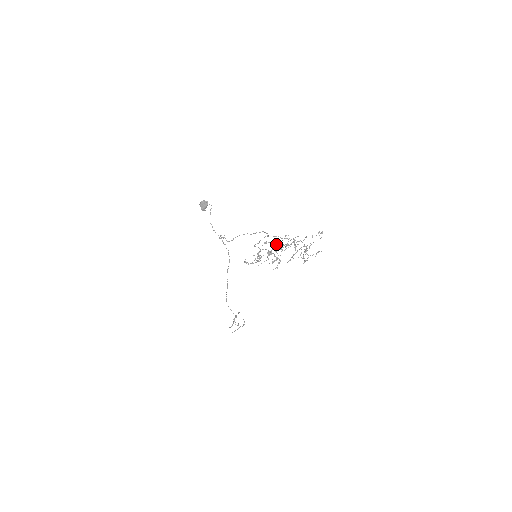
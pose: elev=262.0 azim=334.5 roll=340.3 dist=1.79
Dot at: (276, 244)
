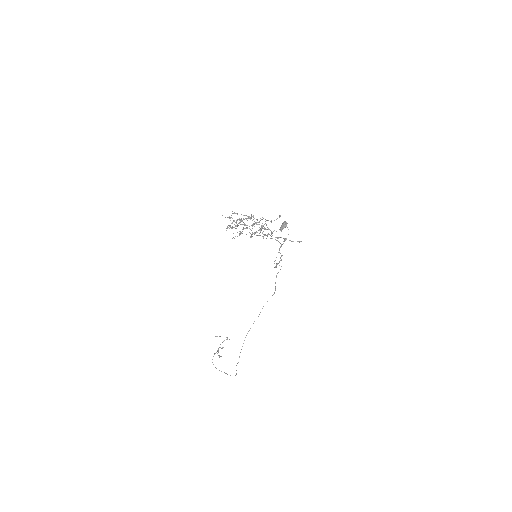
Dot at: occluded
